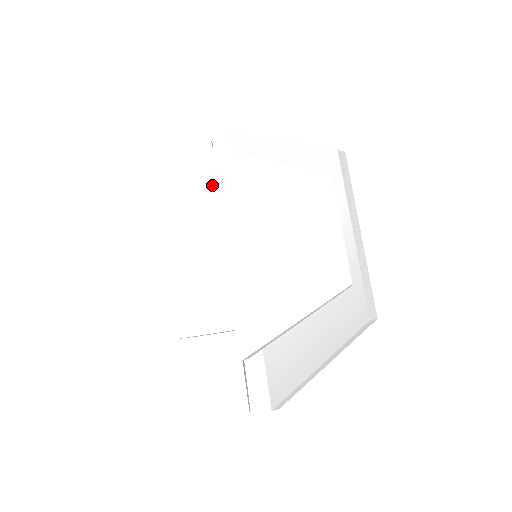
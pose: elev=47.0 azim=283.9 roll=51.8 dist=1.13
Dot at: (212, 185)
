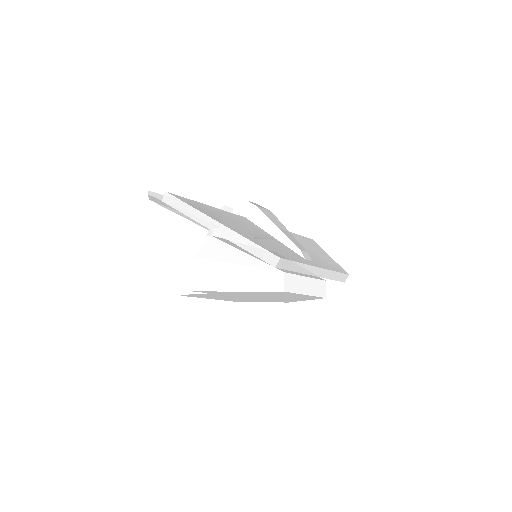
Dot at: (213, 294)
